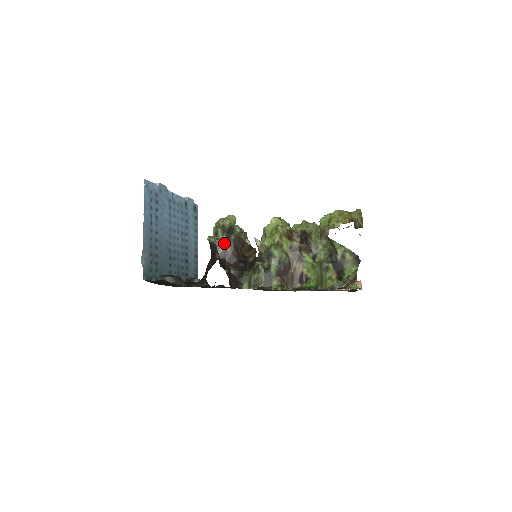
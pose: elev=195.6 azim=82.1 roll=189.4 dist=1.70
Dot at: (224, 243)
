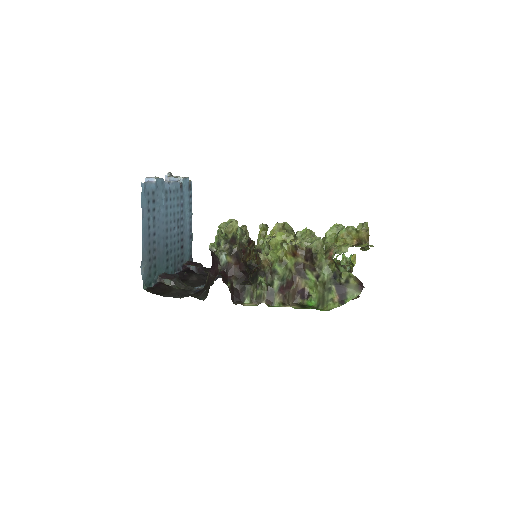
Dot at: (227, 255)
